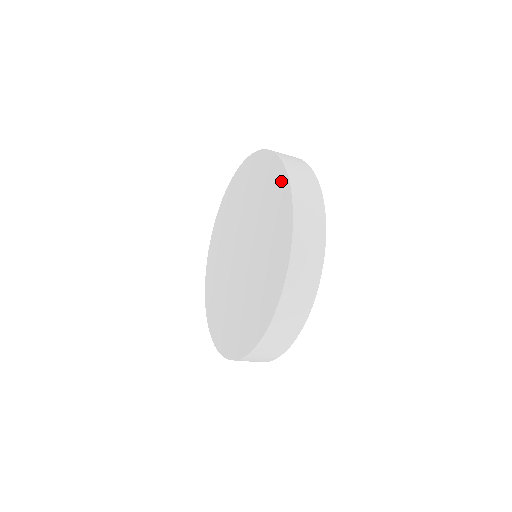
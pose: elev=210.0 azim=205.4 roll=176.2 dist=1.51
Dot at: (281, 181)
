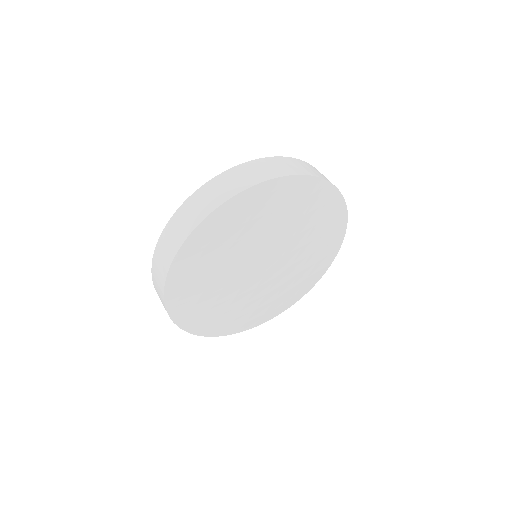
Dot at: occluded
